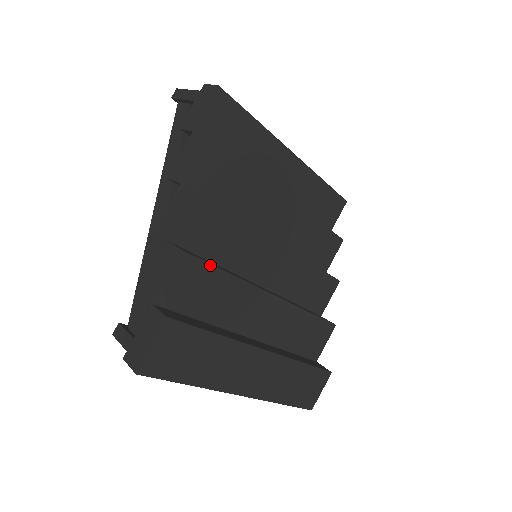
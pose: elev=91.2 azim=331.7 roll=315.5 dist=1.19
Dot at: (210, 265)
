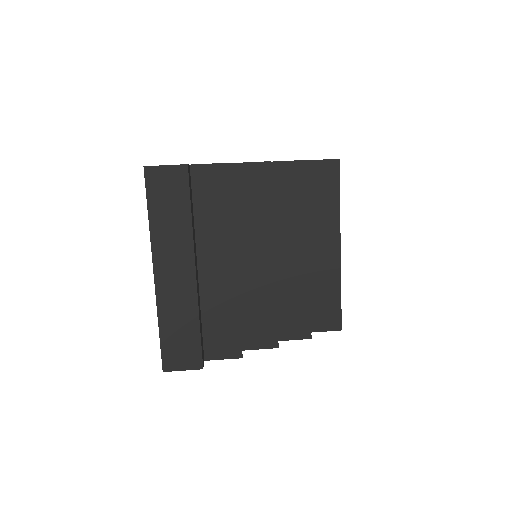
Dot at: (232, 191)
